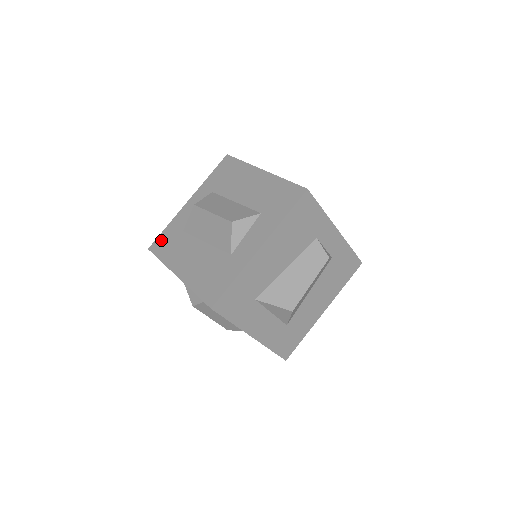
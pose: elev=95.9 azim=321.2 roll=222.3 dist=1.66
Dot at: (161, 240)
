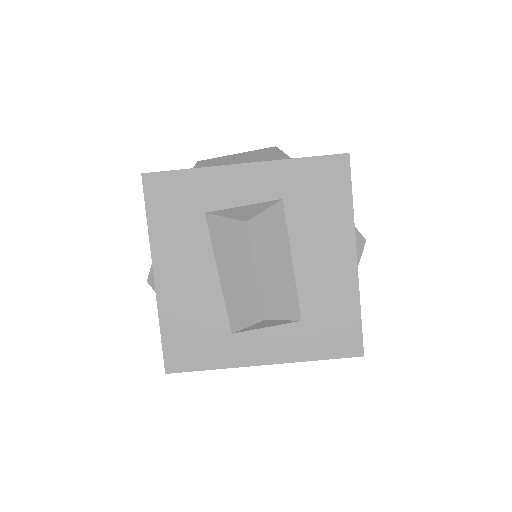
Dot at: (168, 185)
